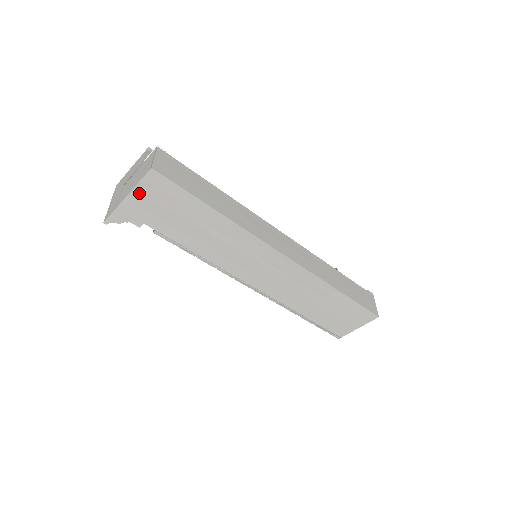
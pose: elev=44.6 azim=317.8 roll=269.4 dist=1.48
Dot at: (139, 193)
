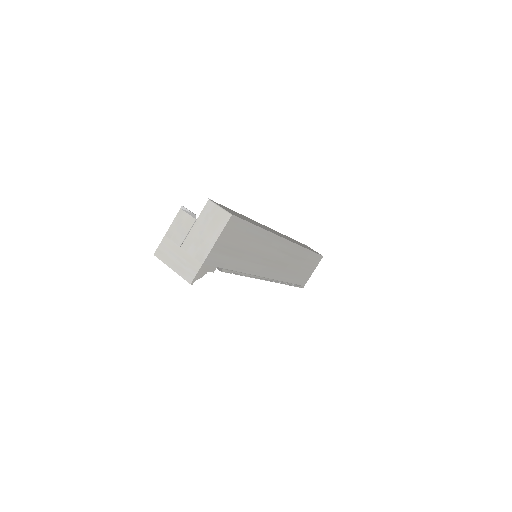
Dot at: (220, 241)
